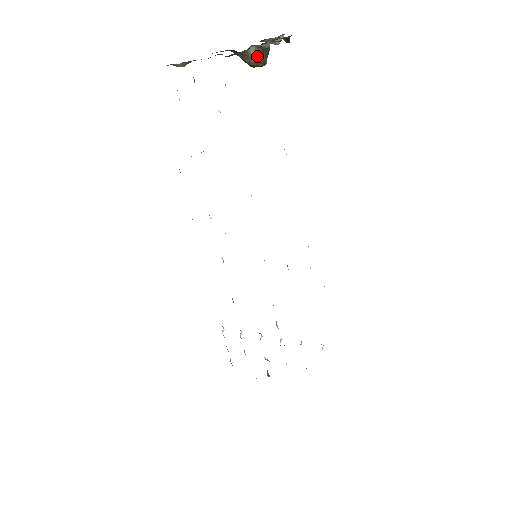
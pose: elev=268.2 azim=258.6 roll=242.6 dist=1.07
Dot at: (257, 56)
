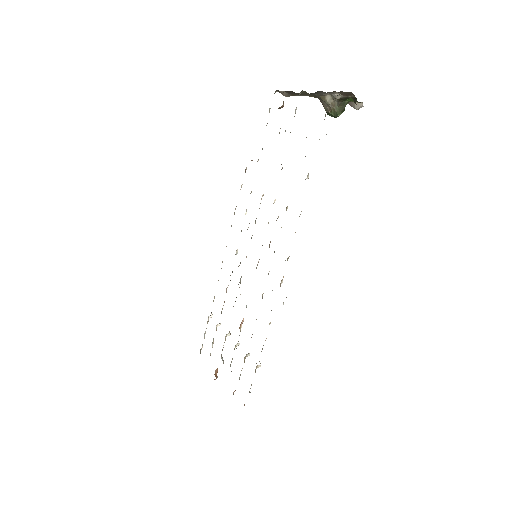
Dot at: (332, 105)
